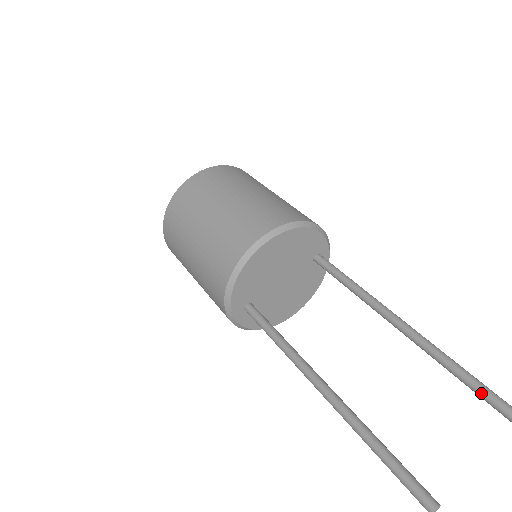
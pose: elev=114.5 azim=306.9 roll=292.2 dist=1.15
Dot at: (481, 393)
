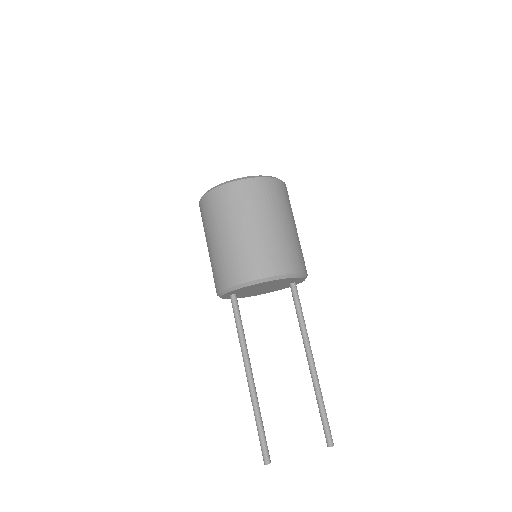
Dot at: (323, 423)
